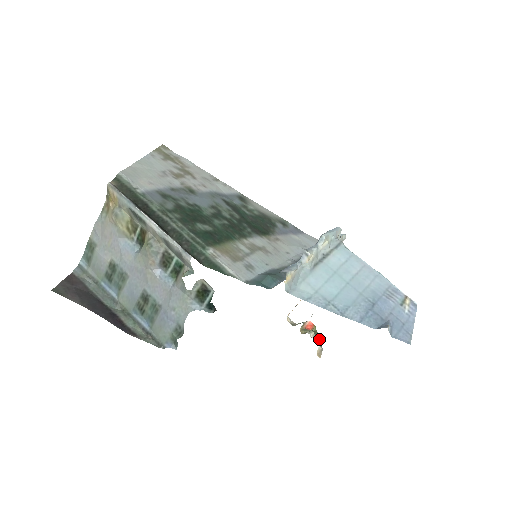
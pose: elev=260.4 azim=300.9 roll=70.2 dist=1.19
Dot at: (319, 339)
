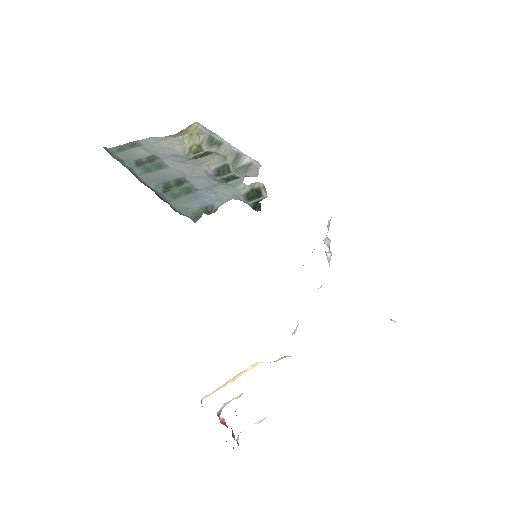
Dot at: (234, 436)
